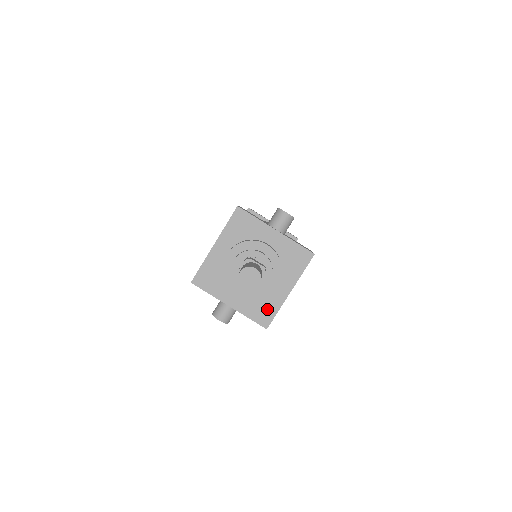
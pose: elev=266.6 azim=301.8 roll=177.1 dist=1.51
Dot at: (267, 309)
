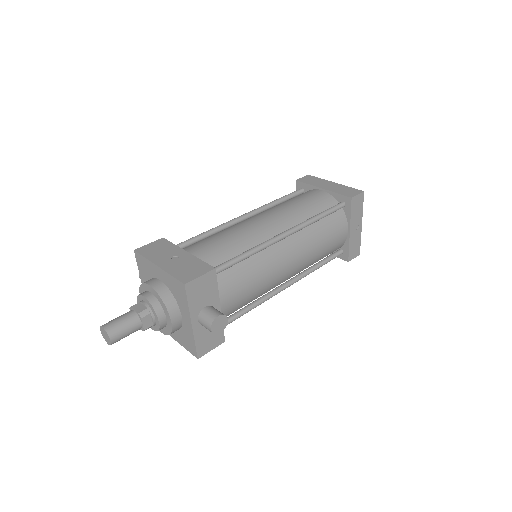
Dot at: occluded
